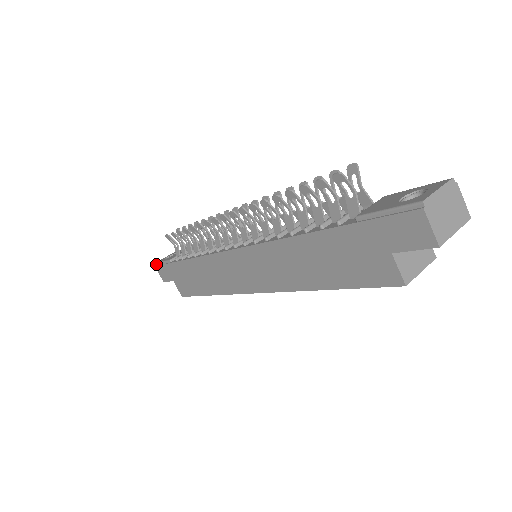
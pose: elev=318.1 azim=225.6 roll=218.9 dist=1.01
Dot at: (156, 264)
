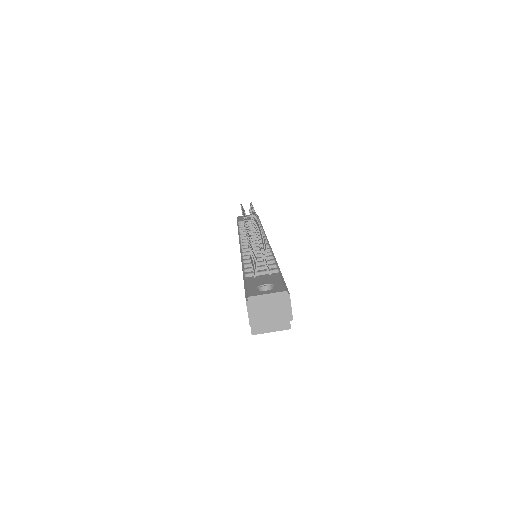
Dot at: (237, 218)
